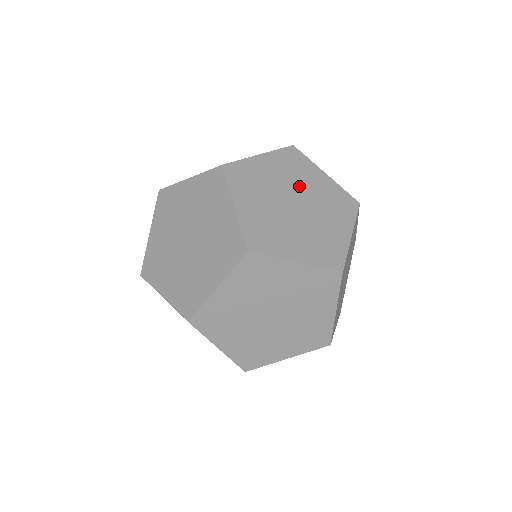
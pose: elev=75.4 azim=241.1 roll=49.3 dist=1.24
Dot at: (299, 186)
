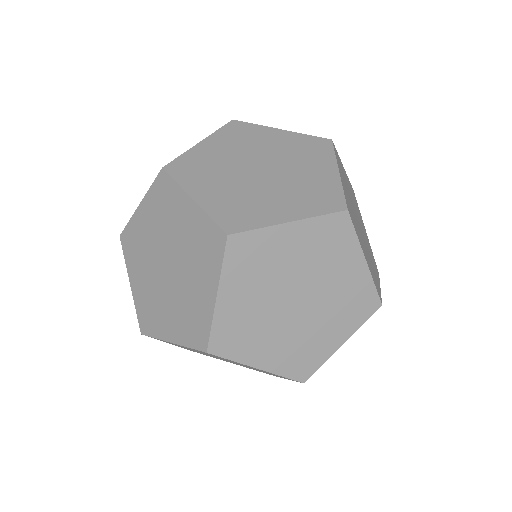
Dot at: (257, 152)
